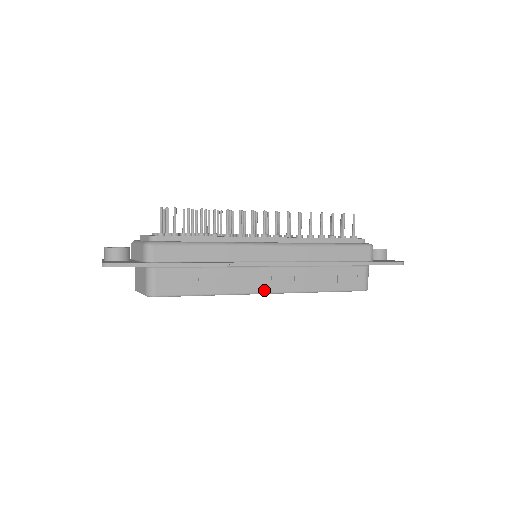
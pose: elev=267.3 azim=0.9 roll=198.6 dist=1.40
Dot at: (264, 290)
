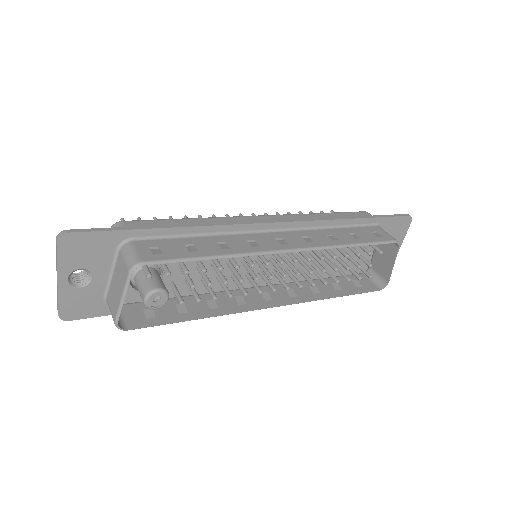
Dot at: (282, 248)
